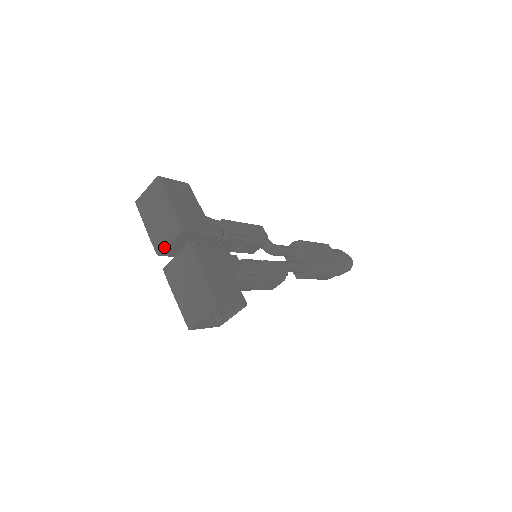
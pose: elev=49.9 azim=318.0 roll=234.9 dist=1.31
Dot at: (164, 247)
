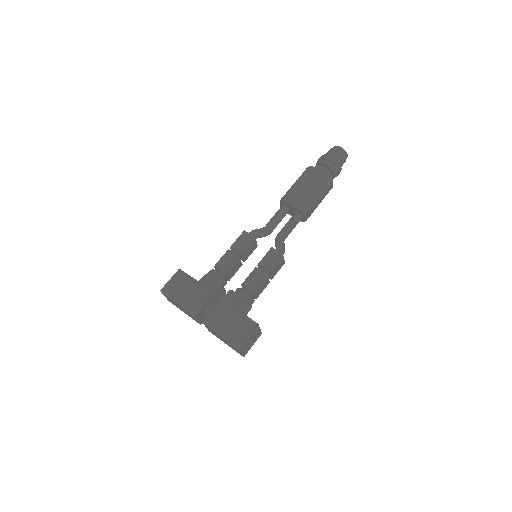
Dot at: (198, 322)
